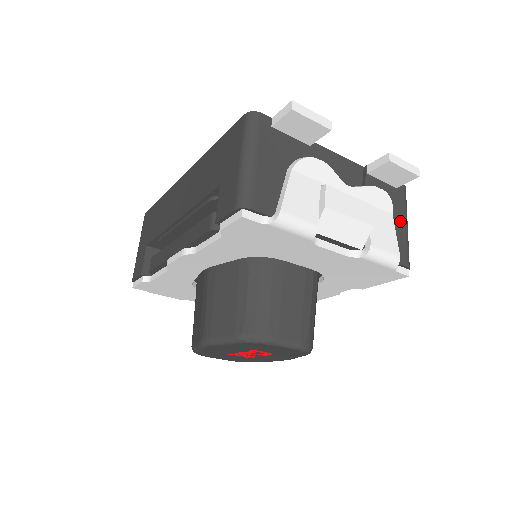
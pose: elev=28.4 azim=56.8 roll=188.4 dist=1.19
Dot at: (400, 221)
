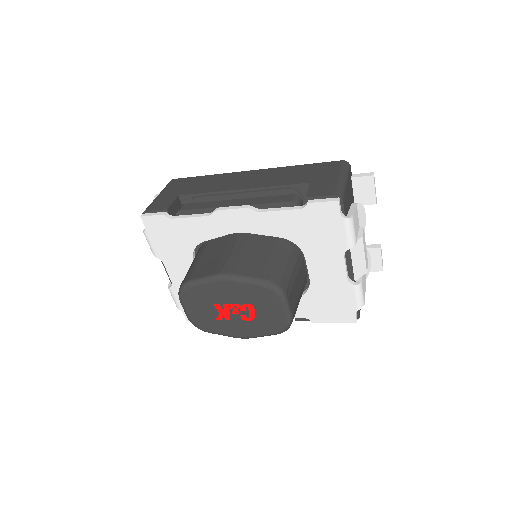
Dot at: occluded
